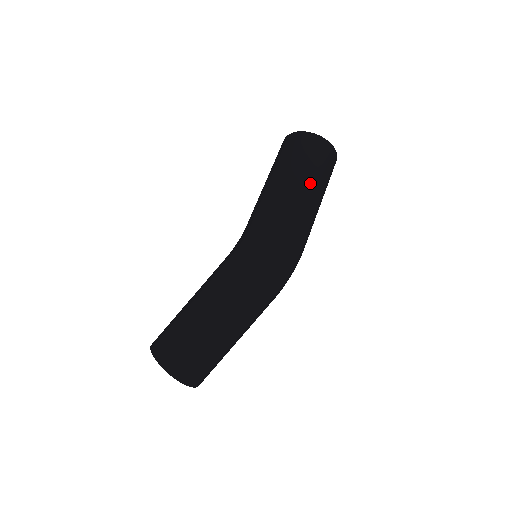
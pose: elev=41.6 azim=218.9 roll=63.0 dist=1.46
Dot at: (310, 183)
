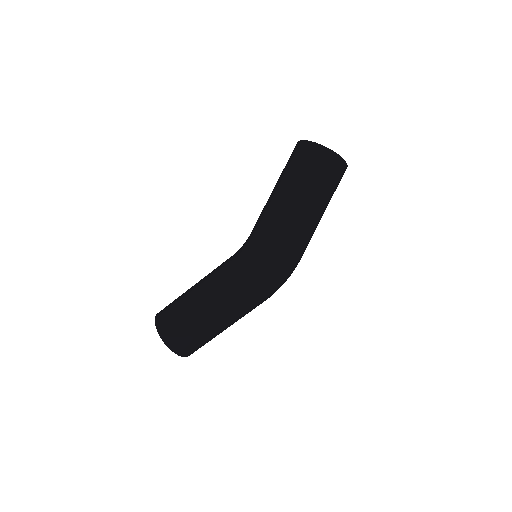
Dot at: (319, 205)
